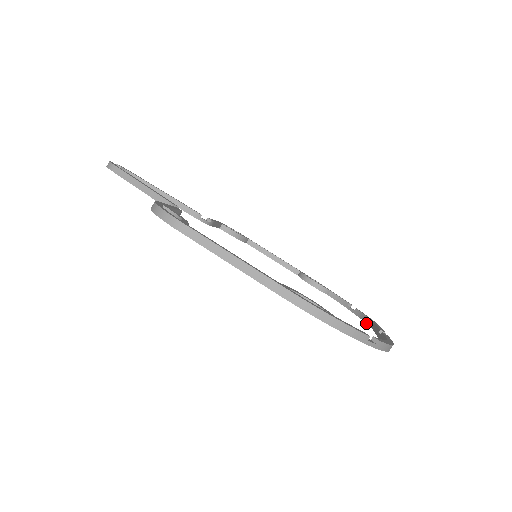
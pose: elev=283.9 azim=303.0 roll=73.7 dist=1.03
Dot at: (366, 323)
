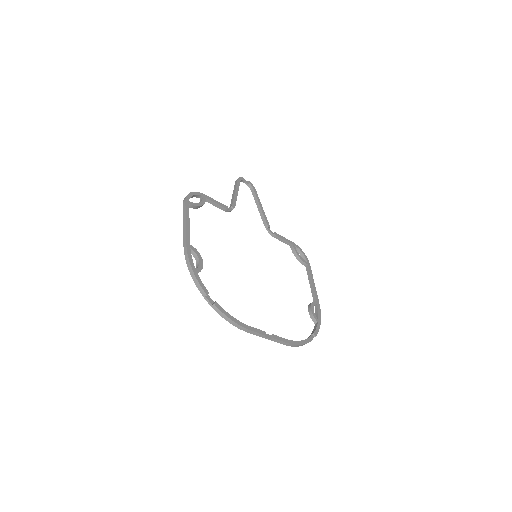
Dot at: occluded
